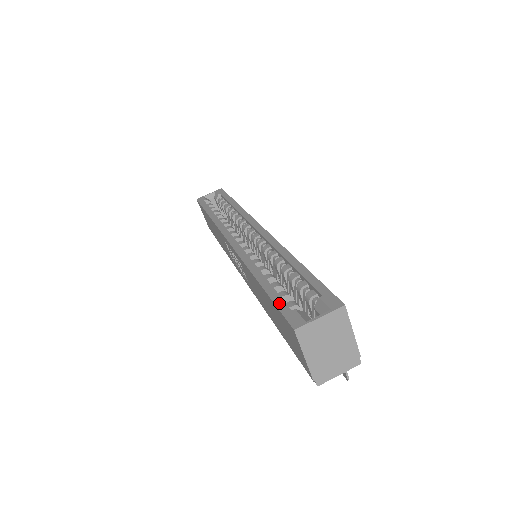
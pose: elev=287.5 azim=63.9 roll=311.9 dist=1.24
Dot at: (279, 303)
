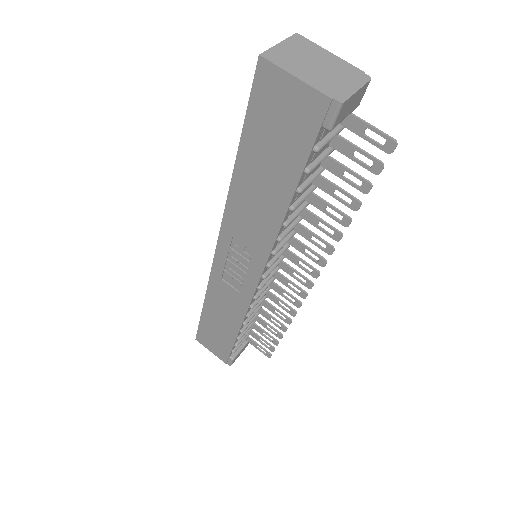
Dot at: (249, 109)
